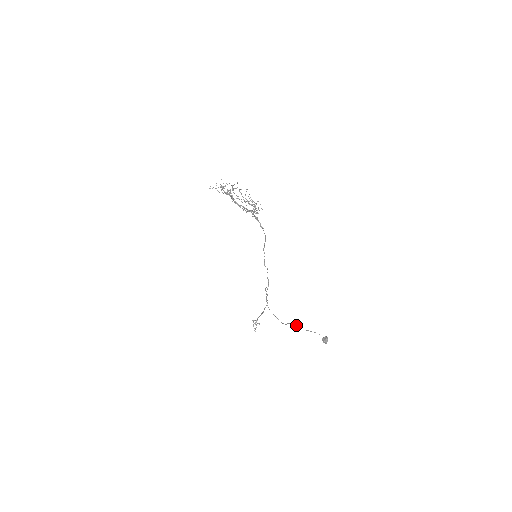
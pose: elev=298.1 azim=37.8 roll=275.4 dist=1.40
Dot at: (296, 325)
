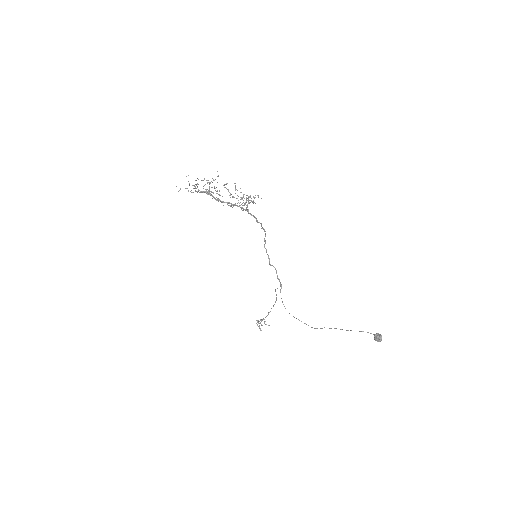
Dot at: (335, 328)
